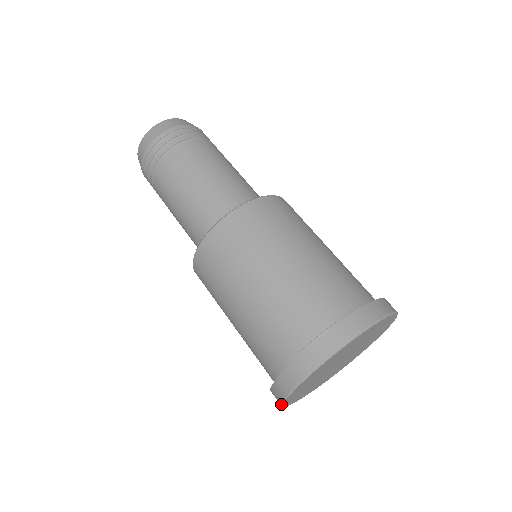
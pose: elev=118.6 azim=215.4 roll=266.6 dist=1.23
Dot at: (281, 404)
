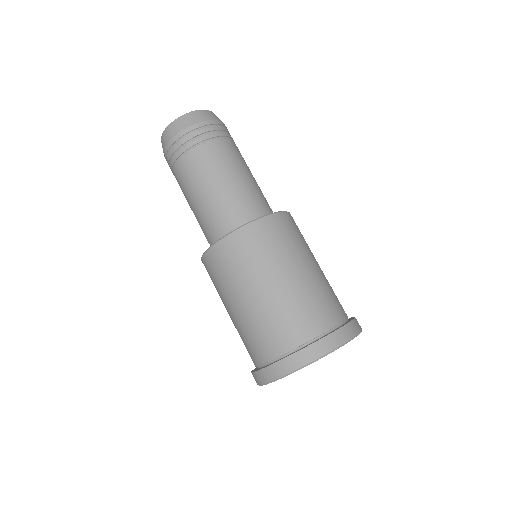
Dot at: occluded
